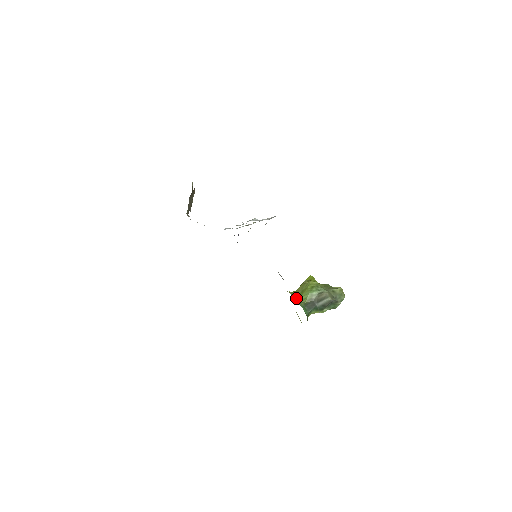
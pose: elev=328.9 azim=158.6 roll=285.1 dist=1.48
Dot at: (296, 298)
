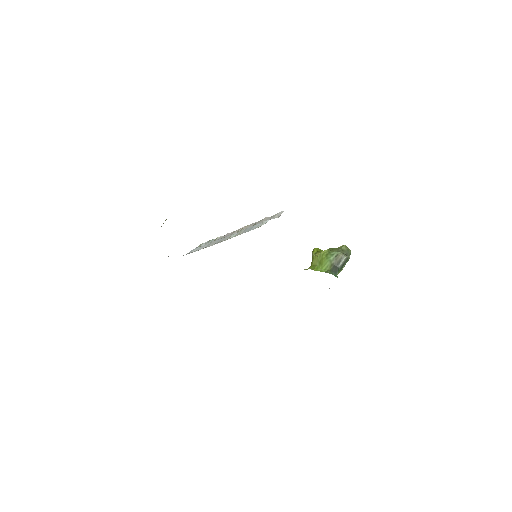
Dot at: (319, 270)
